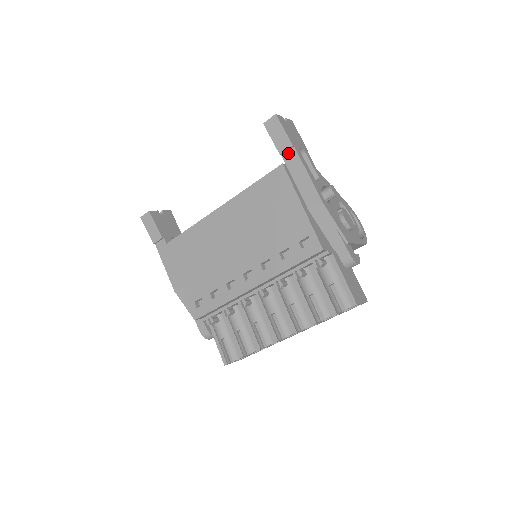
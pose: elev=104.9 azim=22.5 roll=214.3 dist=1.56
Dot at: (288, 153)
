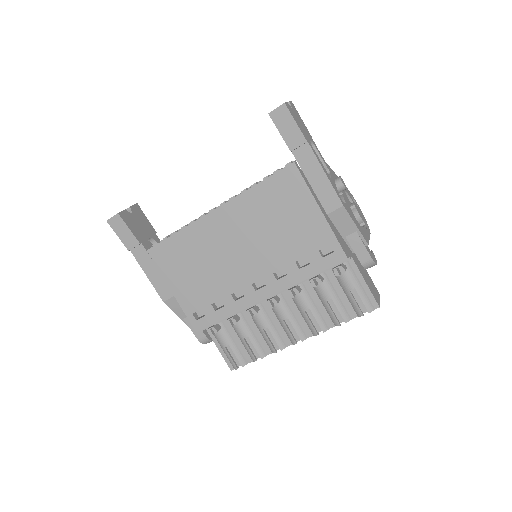
Dot at: (300, 149)
